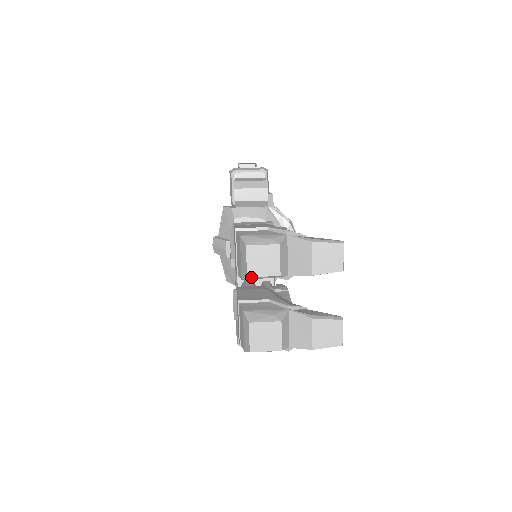
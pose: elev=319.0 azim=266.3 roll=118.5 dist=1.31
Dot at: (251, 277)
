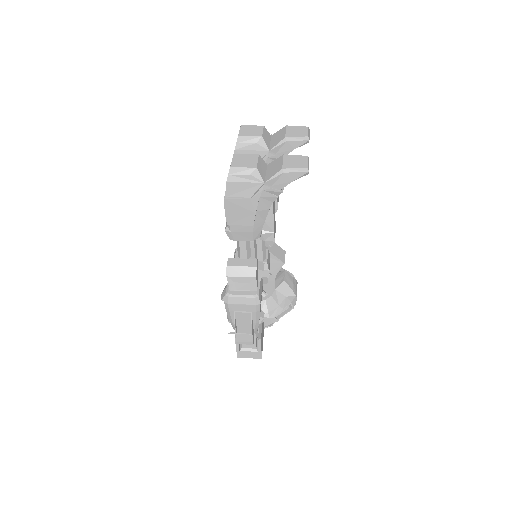
Dot at: (241, 137)
